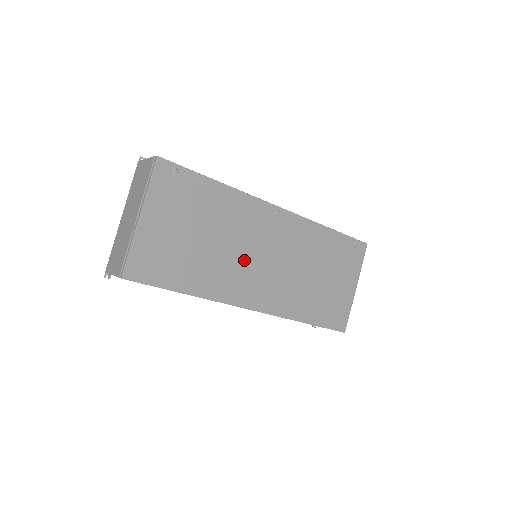
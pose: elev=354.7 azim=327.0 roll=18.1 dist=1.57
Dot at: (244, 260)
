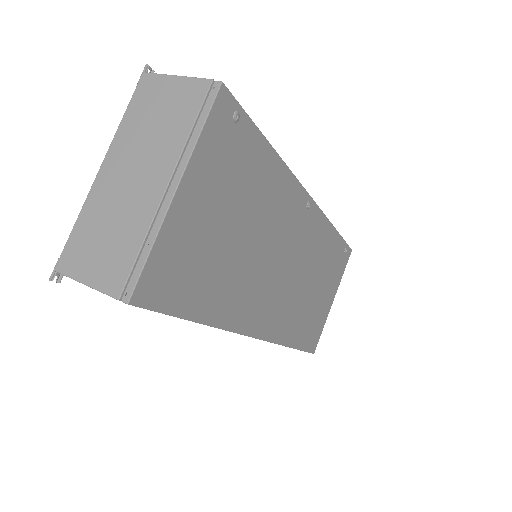
Dot at: (267, 269)
